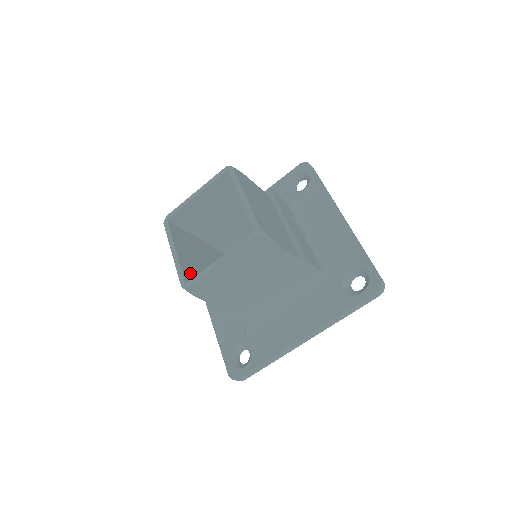
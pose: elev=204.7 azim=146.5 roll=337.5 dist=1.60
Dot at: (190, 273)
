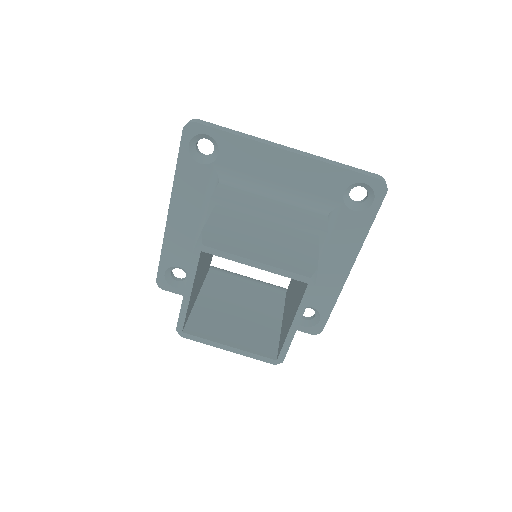
Dot at: (258, 344)
